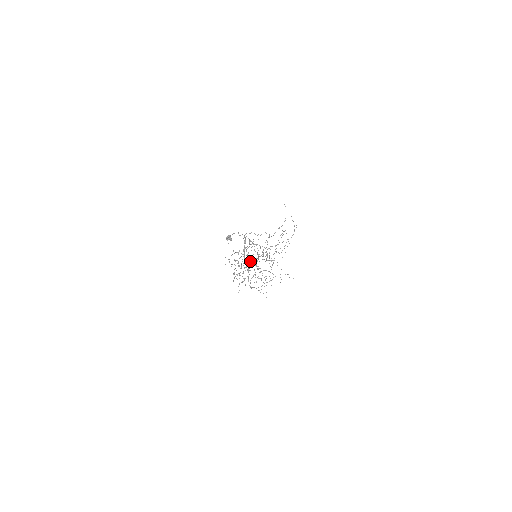
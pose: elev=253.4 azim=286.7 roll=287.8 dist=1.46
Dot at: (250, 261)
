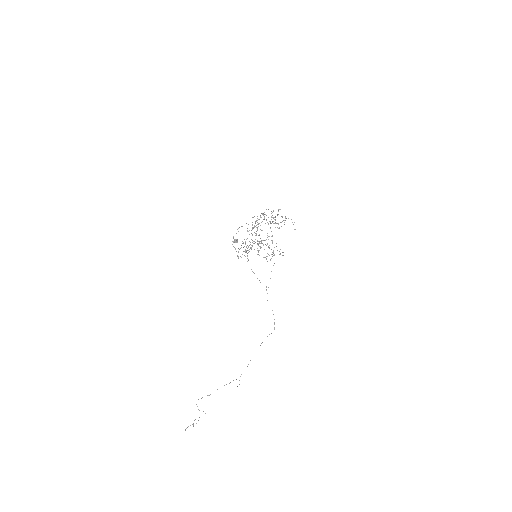
Dot at: occluded
